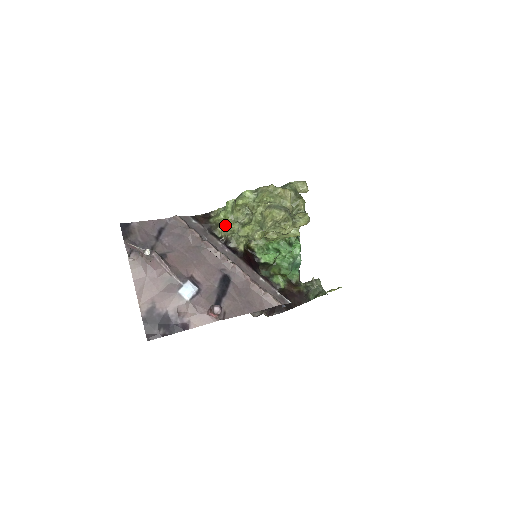
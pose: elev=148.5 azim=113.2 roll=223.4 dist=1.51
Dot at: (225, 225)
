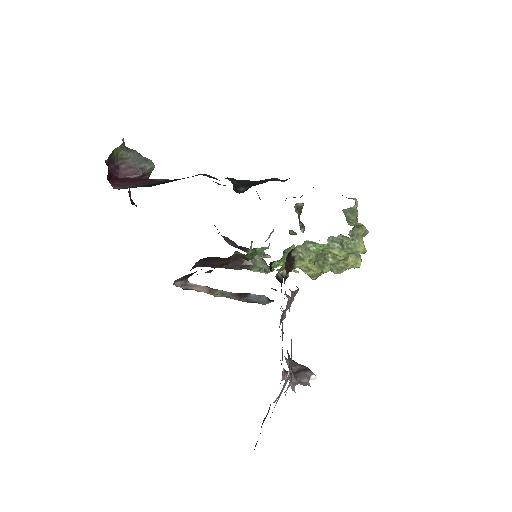
Dot at: occluded
